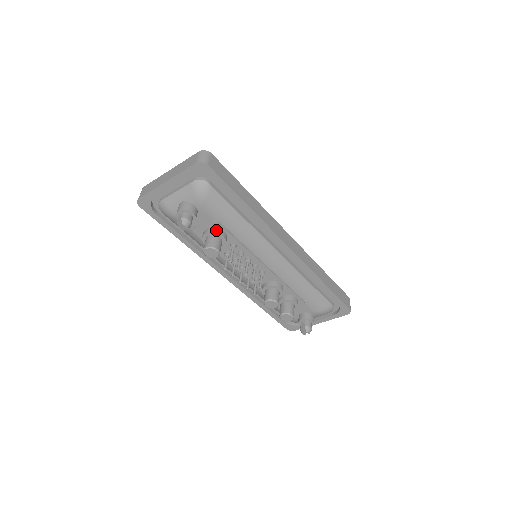
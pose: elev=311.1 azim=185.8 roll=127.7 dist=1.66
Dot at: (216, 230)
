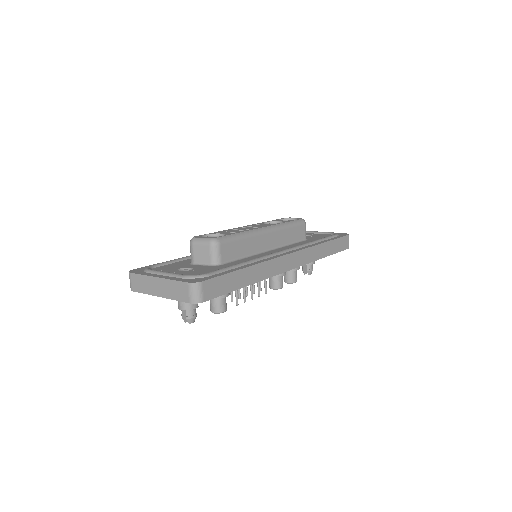
Dot at: (219, 296)
